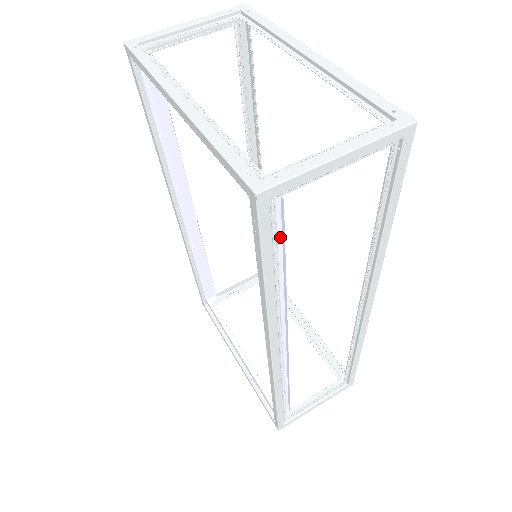
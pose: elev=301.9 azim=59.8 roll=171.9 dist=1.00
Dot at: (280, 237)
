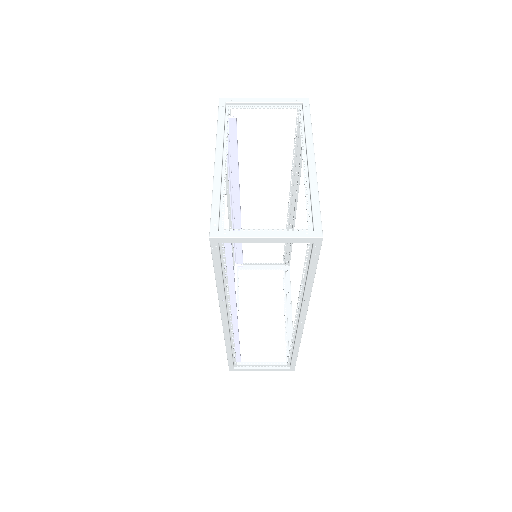
Dot at: (232, 260)
